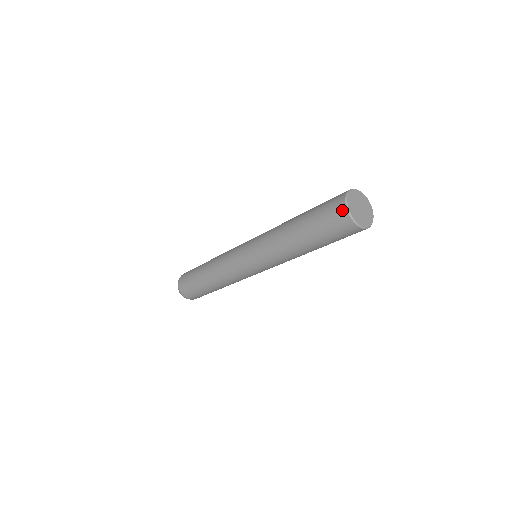
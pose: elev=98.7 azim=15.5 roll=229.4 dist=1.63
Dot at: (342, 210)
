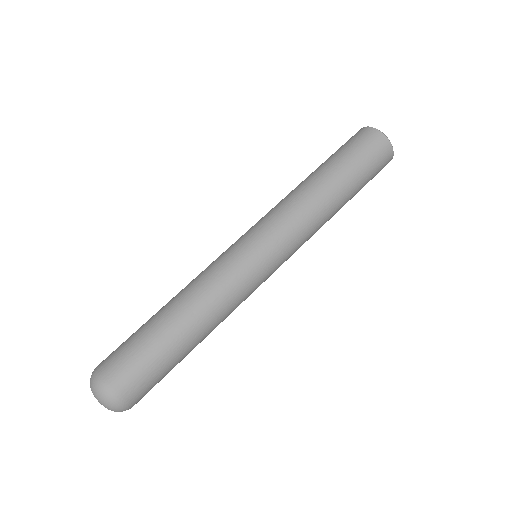
Dot at: (366, 130)
